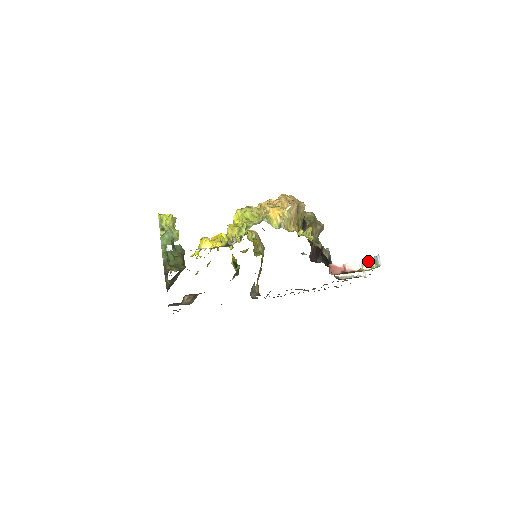
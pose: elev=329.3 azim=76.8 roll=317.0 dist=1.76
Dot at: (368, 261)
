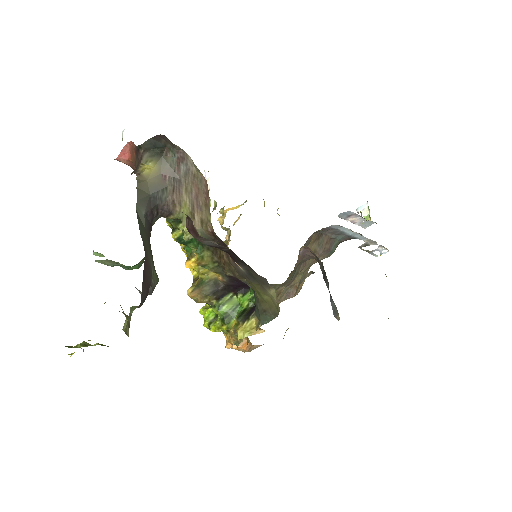
Dot at: (361, 223)
